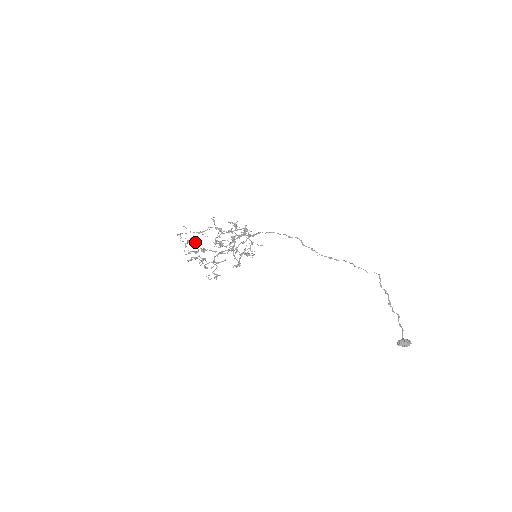
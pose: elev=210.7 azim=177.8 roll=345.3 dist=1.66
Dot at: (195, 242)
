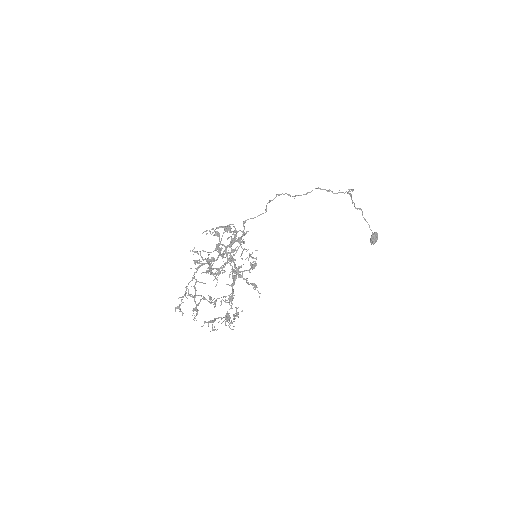
Dot at: (191, 296)
